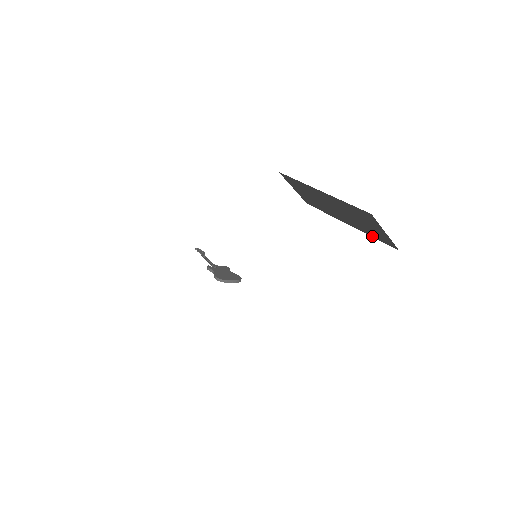
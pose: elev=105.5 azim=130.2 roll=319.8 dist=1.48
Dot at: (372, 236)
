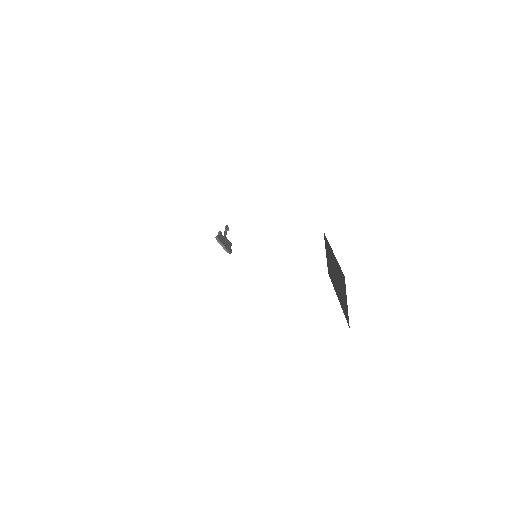
Dot at: (343, 311)
